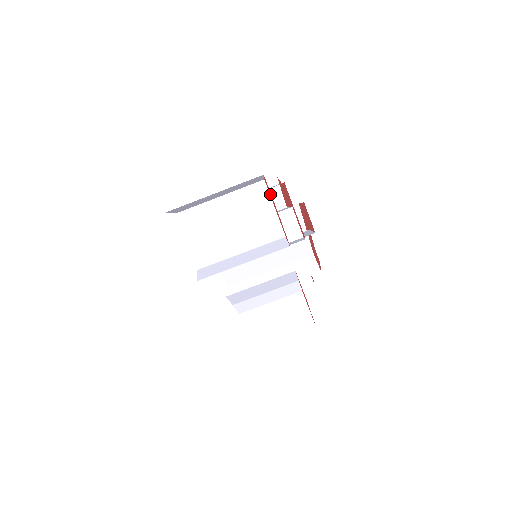
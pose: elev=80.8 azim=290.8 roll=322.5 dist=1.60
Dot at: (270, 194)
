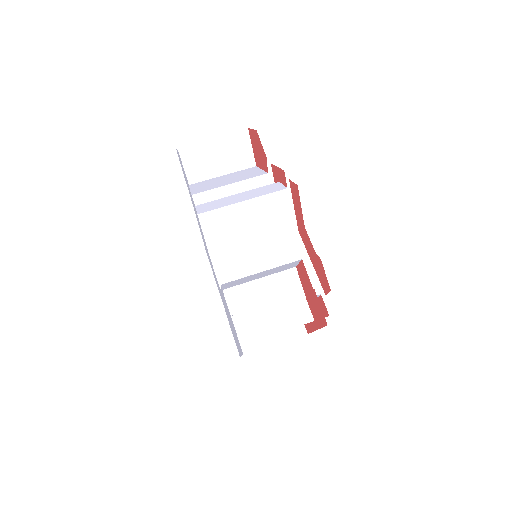
Dot at: (255, 149)
